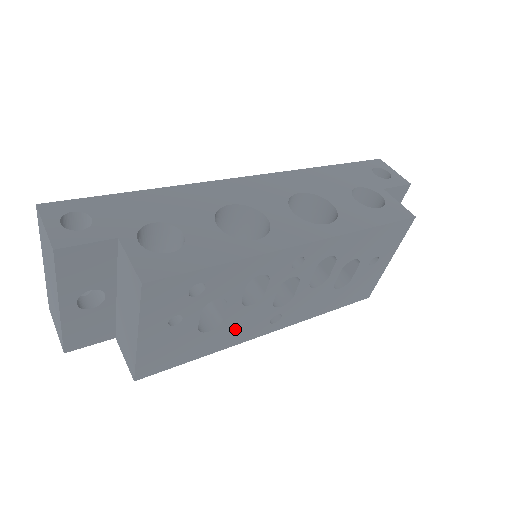
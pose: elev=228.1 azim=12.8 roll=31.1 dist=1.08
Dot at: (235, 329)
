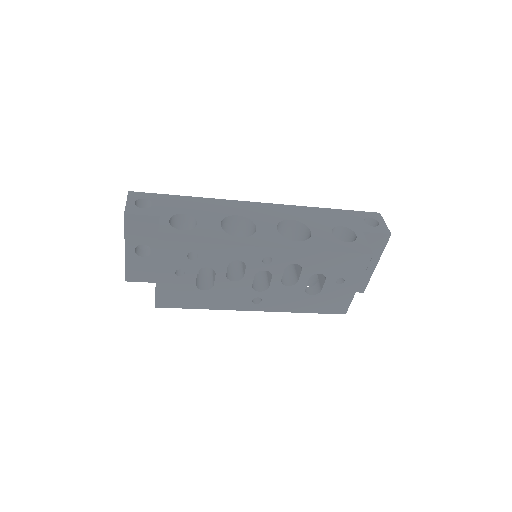
Dot at: (224, 296)
